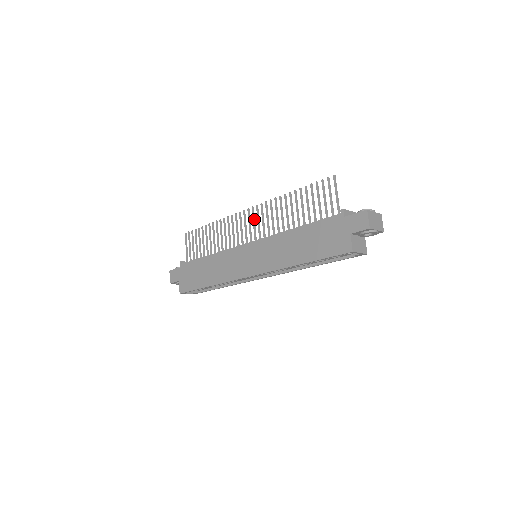
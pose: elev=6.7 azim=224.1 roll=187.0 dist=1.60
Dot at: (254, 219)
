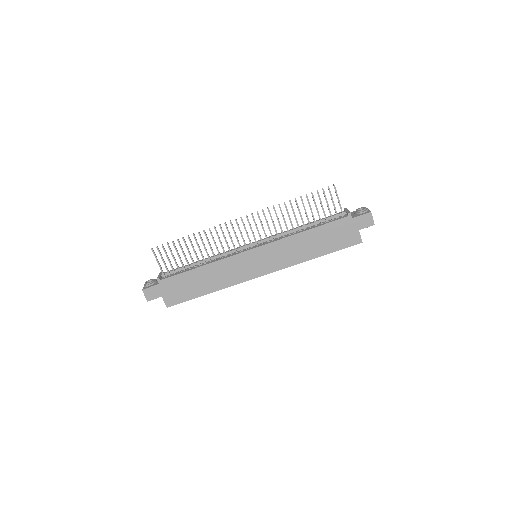
Dot at: occluded
